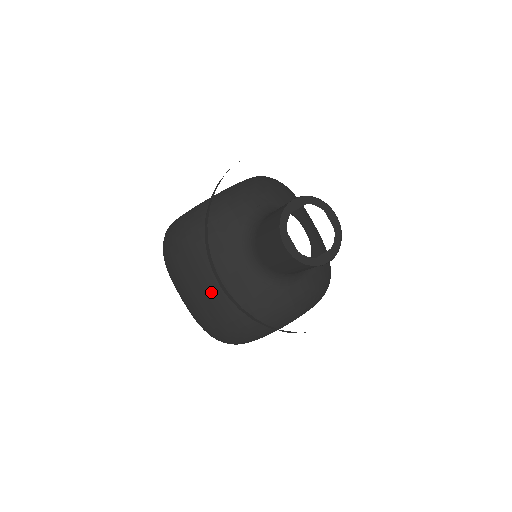
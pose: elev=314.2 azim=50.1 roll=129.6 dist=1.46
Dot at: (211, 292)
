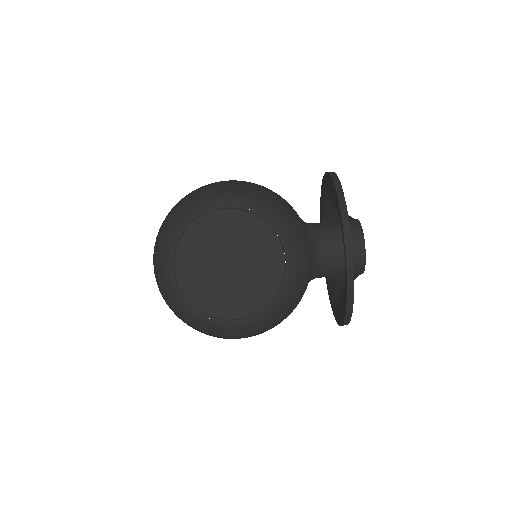
Dot at: occluded
